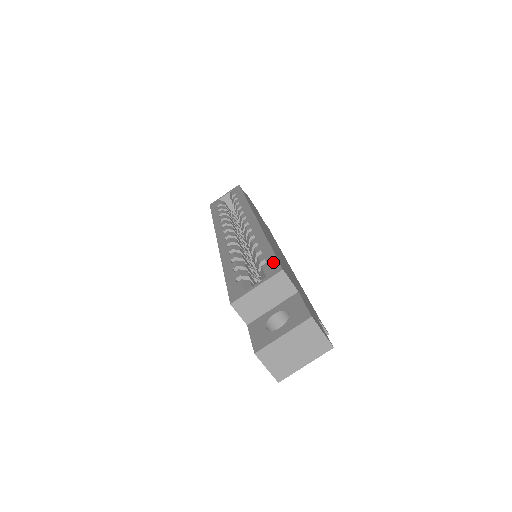
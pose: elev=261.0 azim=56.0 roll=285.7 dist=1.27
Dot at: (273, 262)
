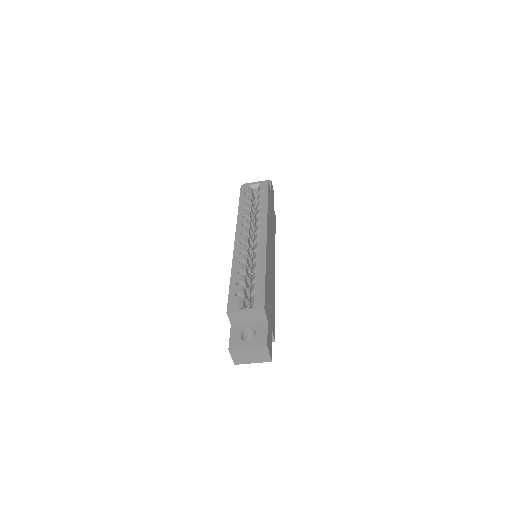
Dot at: (261, 297)
